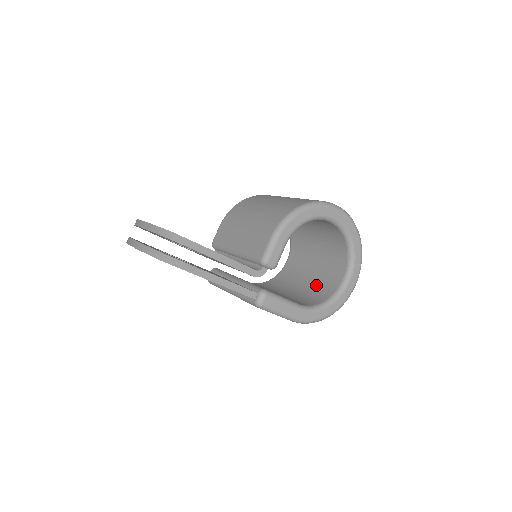
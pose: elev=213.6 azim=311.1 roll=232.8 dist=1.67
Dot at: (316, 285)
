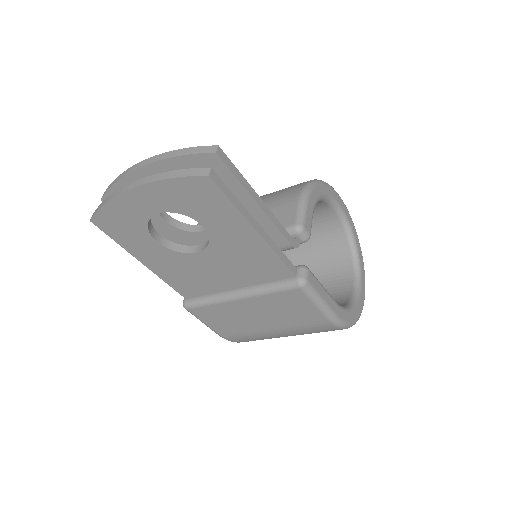
Dot at: occluded
